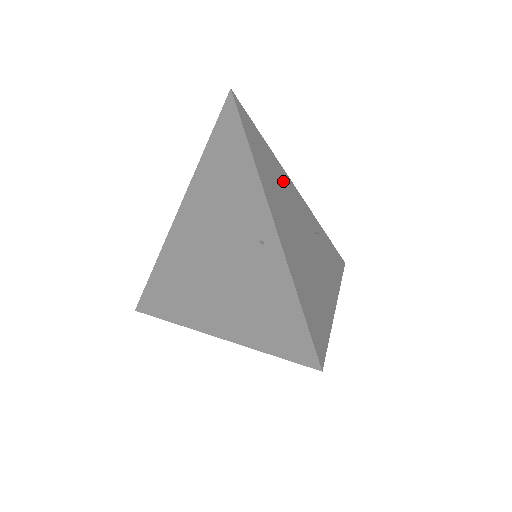
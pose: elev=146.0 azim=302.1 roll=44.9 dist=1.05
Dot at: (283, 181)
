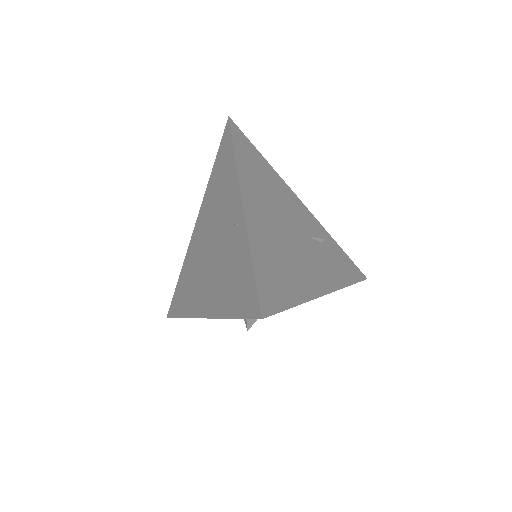
Dot at: (279, 189)
